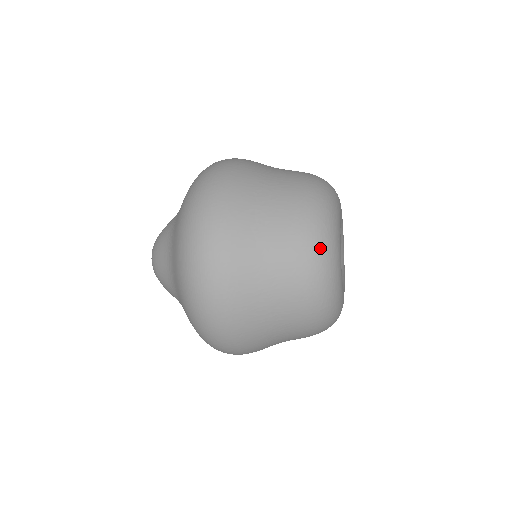
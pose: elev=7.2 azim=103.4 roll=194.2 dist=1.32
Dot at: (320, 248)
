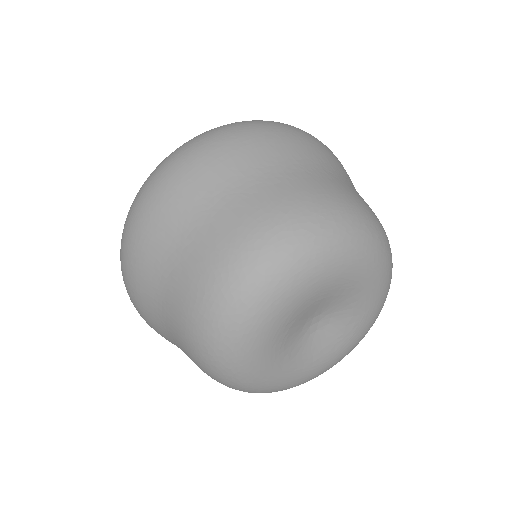
Dot at: occluded
